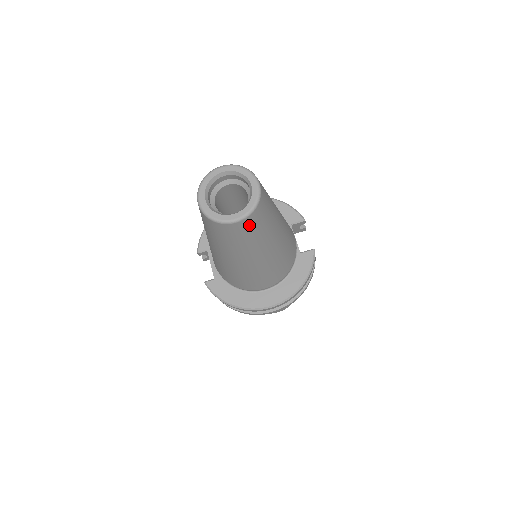
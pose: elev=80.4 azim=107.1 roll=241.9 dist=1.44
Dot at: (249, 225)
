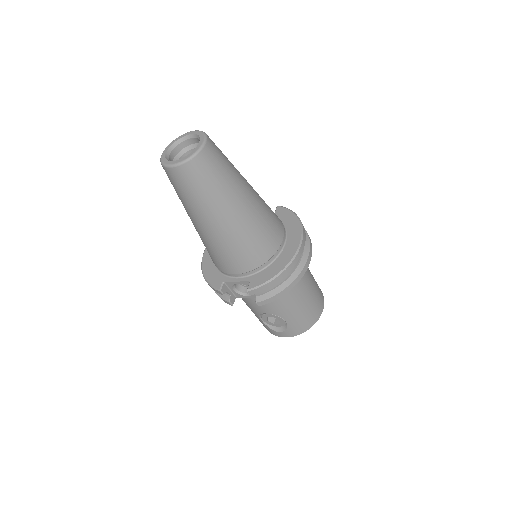
Dot at: (214, 149)
